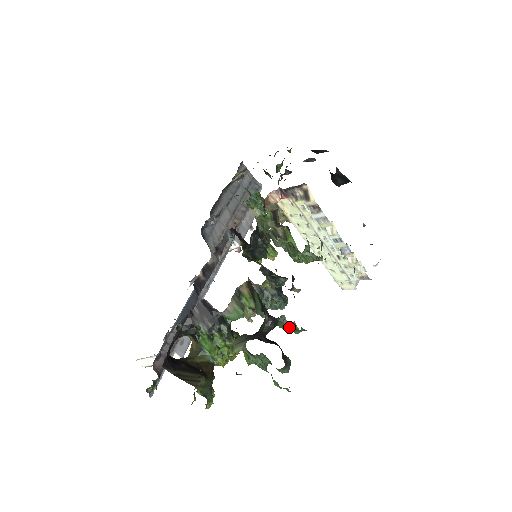
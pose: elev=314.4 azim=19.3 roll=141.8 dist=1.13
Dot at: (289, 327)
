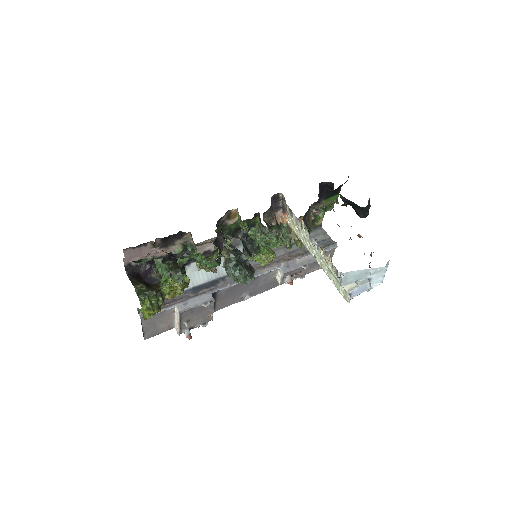
Dot at: (193, 254)
